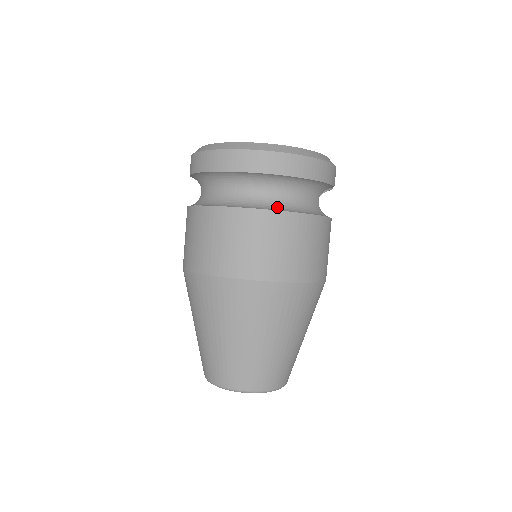
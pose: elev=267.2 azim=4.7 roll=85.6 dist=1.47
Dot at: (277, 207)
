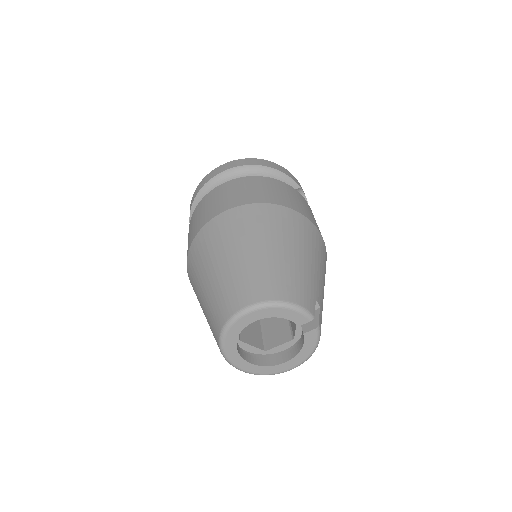
Dot at: occluded
